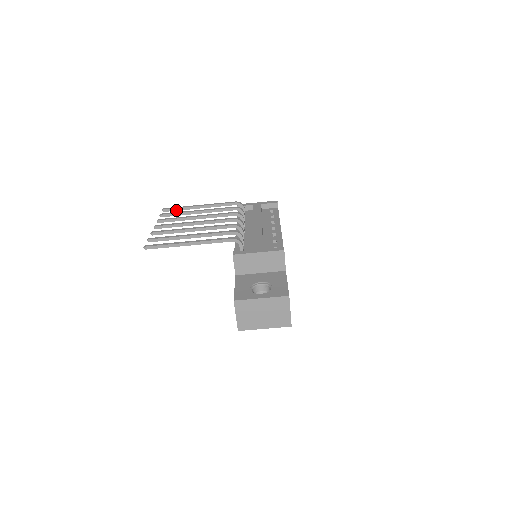
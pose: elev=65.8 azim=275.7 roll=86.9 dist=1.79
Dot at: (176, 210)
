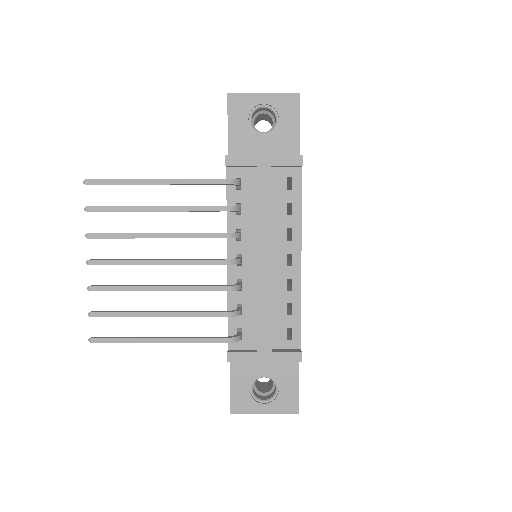
Dot at: occluded
